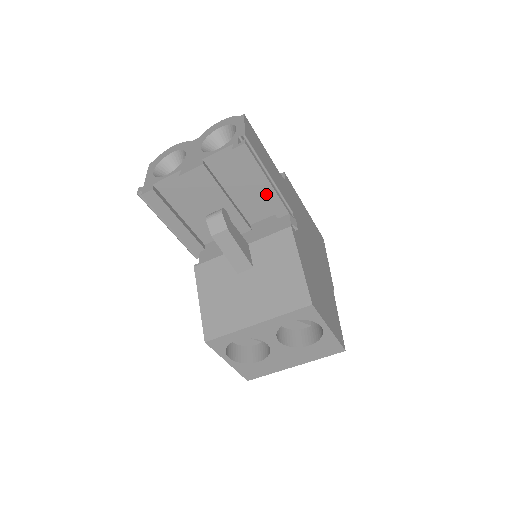
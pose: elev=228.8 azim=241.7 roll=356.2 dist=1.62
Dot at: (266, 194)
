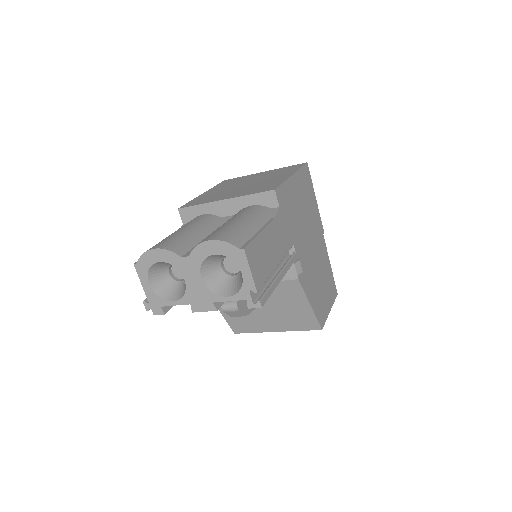
Dot at: occluded
